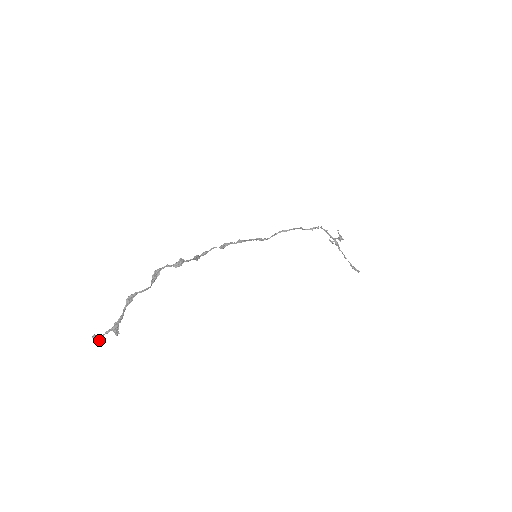
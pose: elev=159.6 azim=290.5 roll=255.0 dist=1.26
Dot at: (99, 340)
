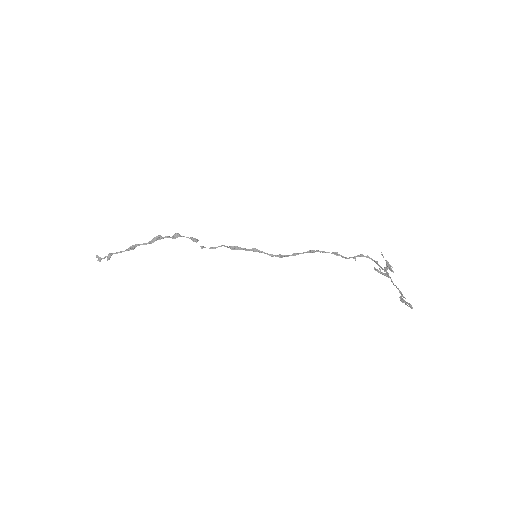
Dot at: (99, 260)
